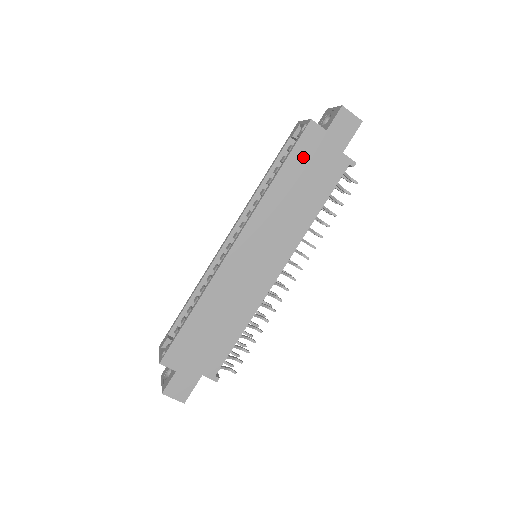
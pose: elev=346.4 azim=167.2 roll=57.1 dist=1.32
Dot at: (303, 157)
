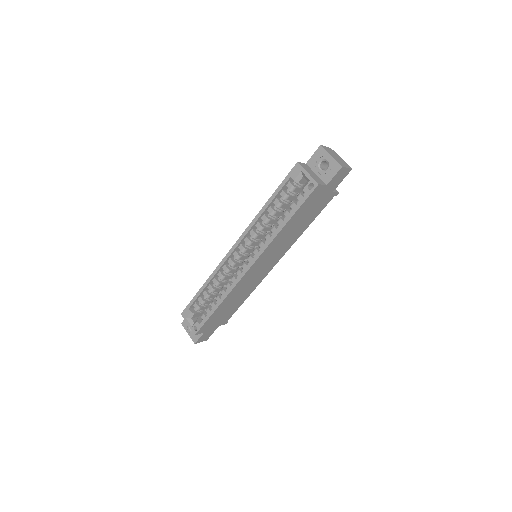
Dot at: (306, 206)
